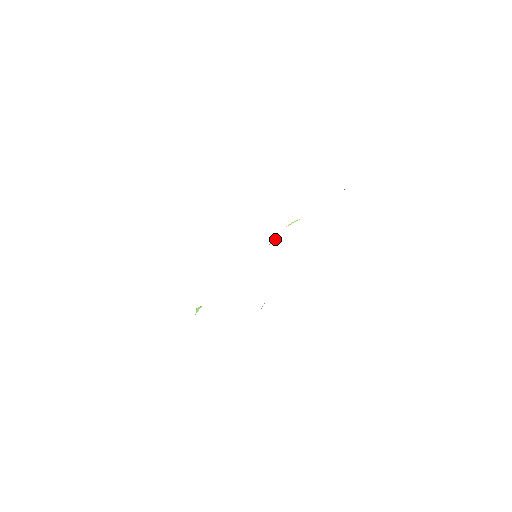
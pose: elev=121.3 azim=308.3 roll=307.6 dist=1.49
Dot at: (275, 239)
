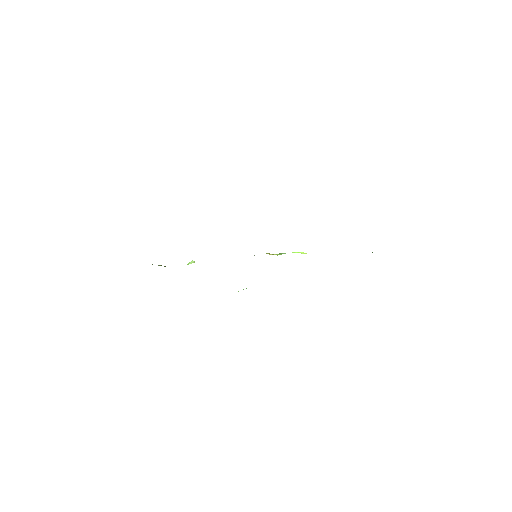
Dot at: (280, 253)
